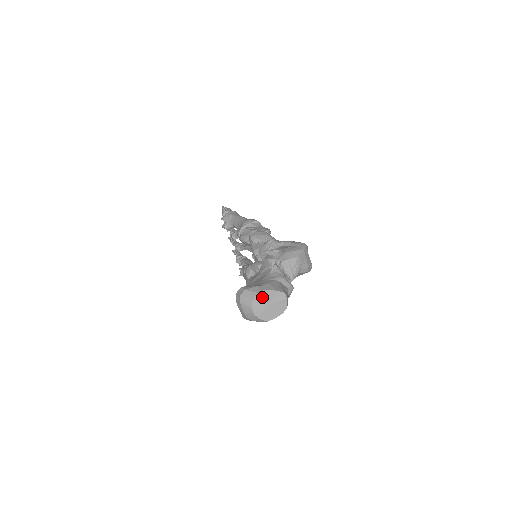
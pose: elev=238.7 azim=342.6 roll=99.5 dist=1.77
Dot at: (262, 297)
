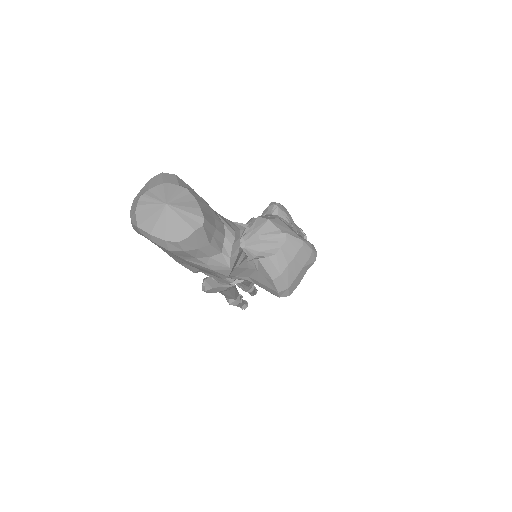
Dot at: (175, 192)
